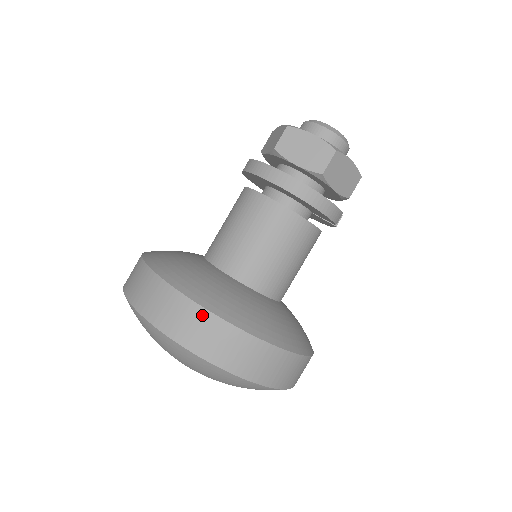
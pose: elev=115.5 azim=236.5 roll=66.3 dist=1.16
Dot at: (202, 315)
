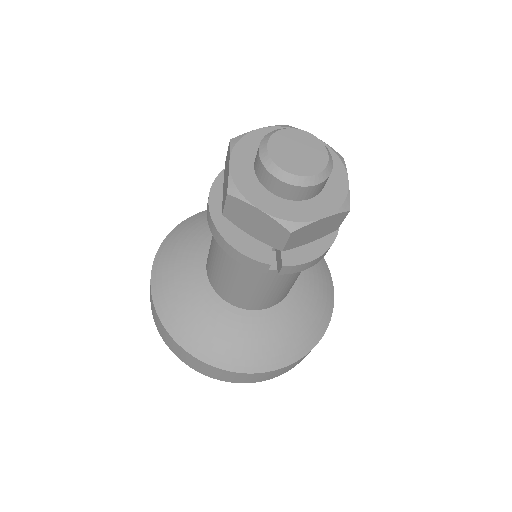
Dot at: (150, 283)
